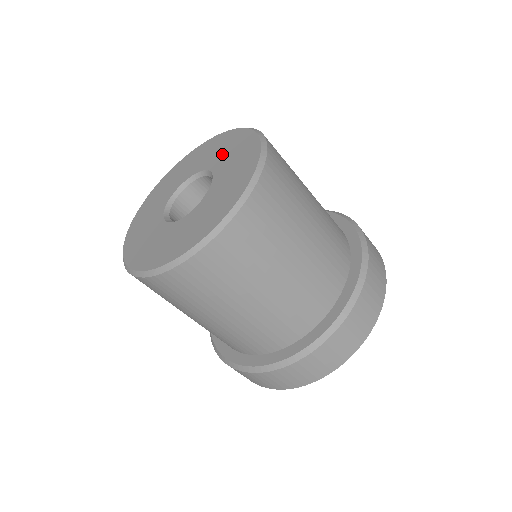
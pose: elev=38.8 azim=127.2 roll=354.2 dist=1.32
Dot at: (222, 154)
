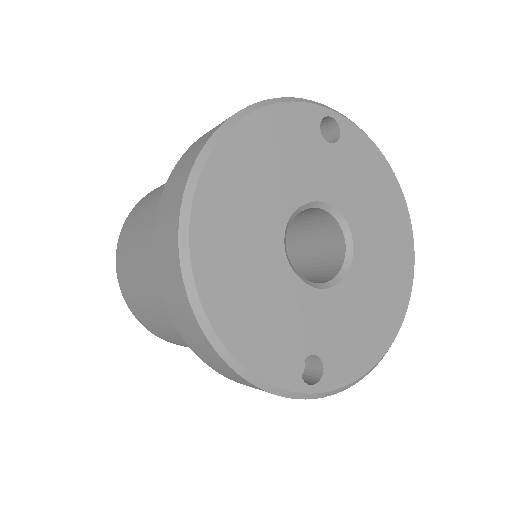
Dot at: occluded
